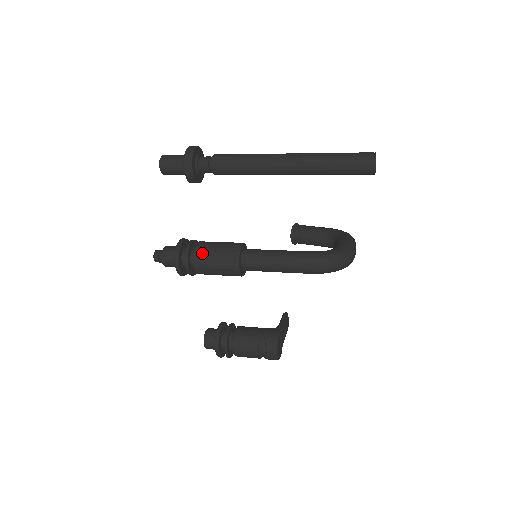
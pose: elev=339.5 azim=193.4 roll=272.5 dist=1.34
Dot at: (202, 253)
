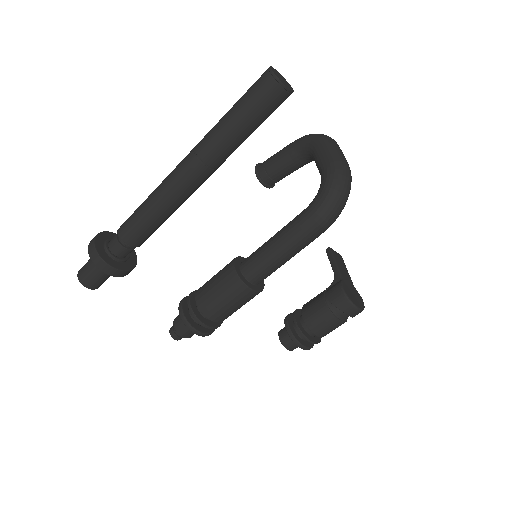
Dot at: (209, 308)
